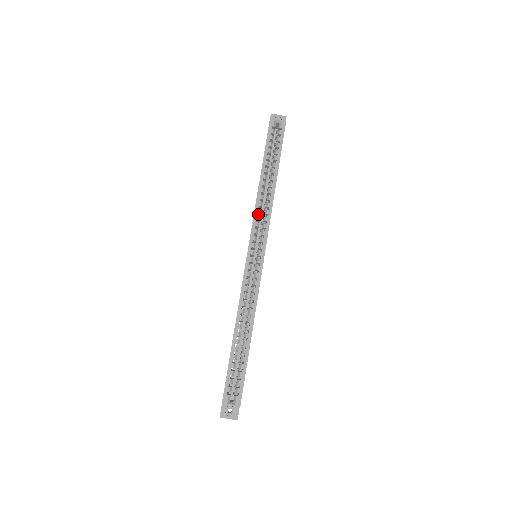
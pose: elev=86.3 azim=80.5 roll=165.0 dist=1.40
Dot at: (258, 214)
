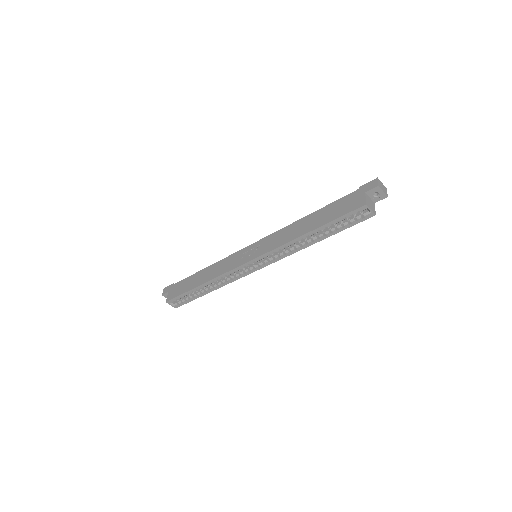
Dot at: occluded
